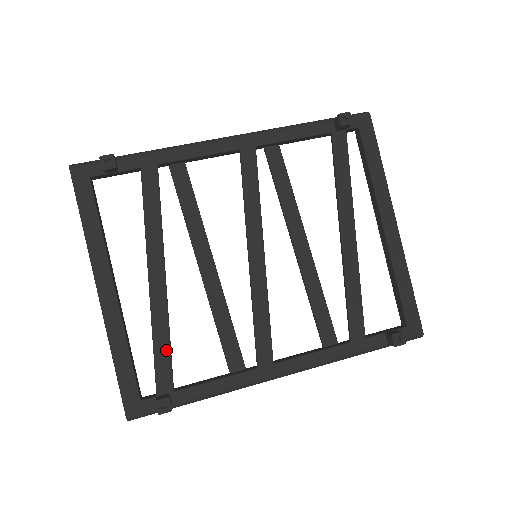
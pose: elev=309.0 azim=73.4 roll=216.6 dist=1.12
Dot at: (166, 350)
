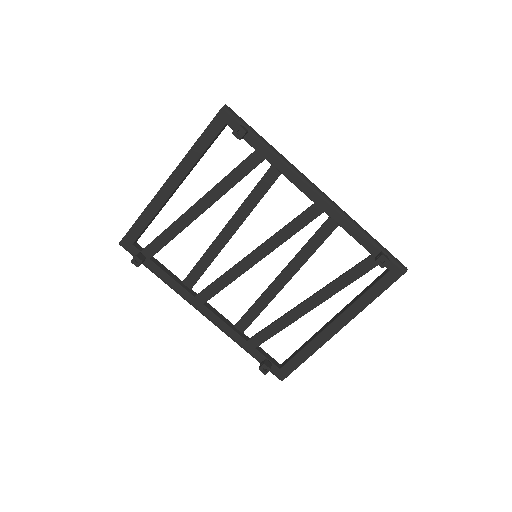
Dot at: (166, 240)
